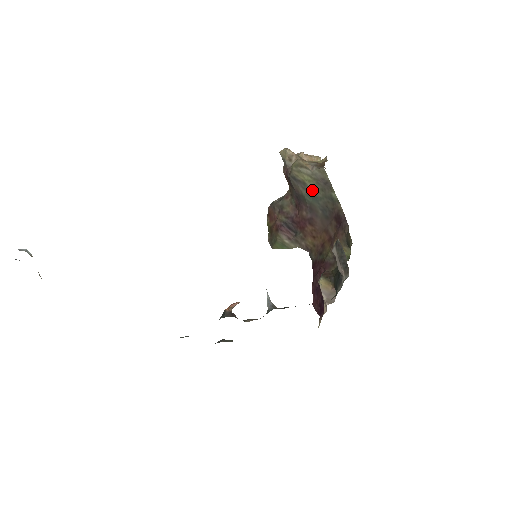
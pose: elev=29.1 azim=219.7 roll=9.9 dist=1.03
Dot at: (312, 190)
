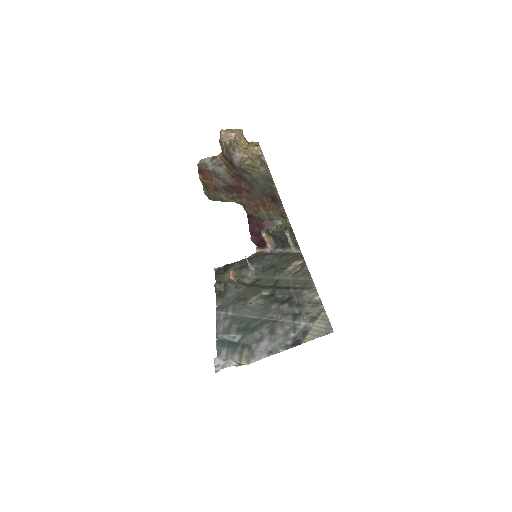
Dot at: (256, 179)
